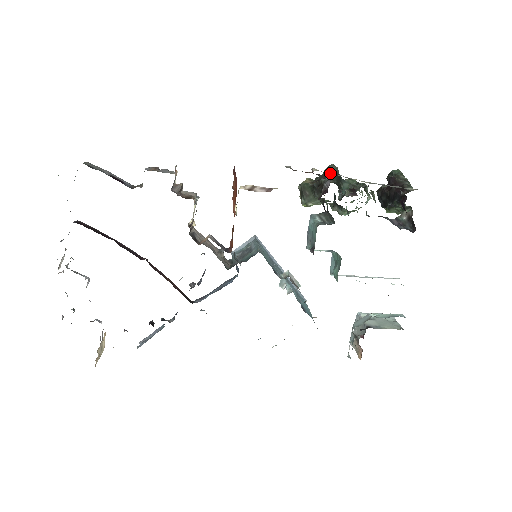
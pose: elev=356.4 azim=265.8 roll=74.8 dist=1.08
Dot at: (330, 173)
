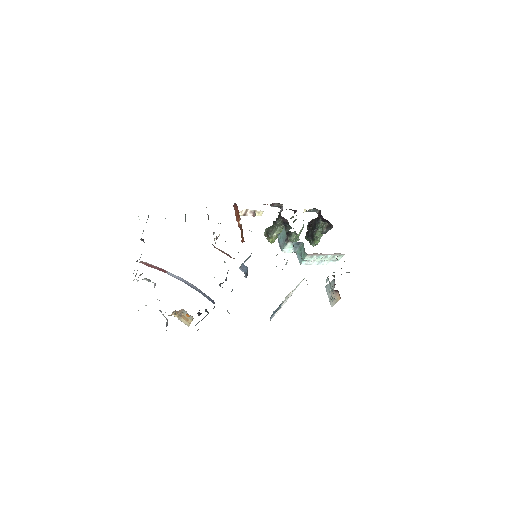
Dot at: occluded
